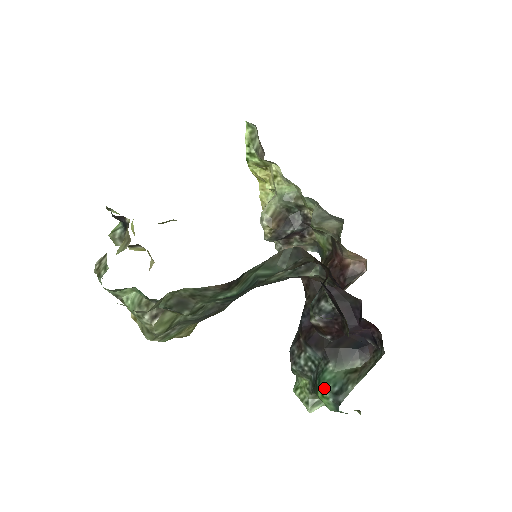
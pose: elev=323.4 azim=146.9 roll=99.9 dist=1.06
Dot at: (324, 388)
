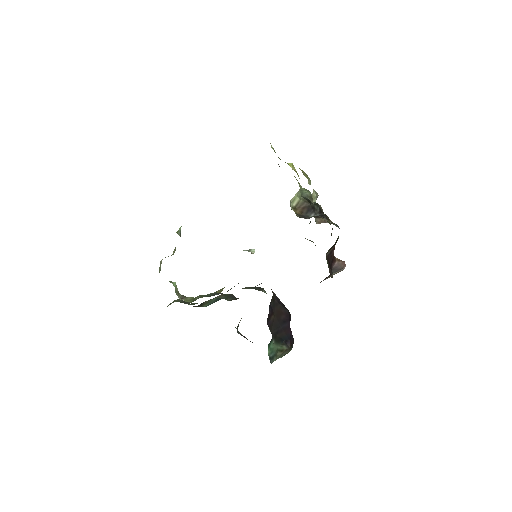
Dot at: (268, 352)
